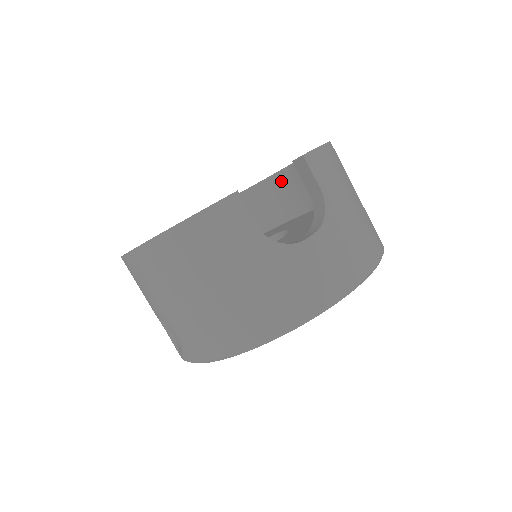
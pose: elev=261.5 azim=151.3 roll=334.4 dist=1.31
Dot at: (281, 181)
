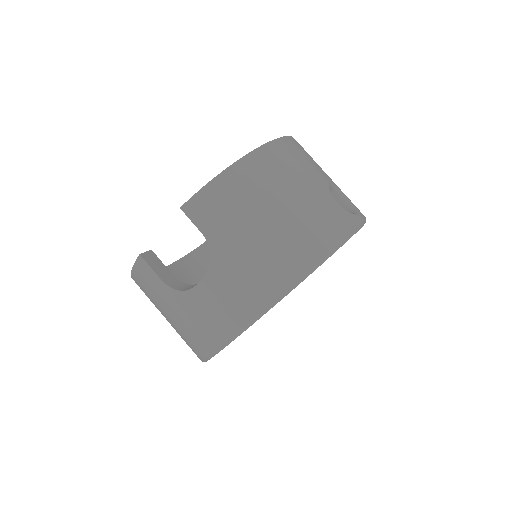
Dot at: occluded
